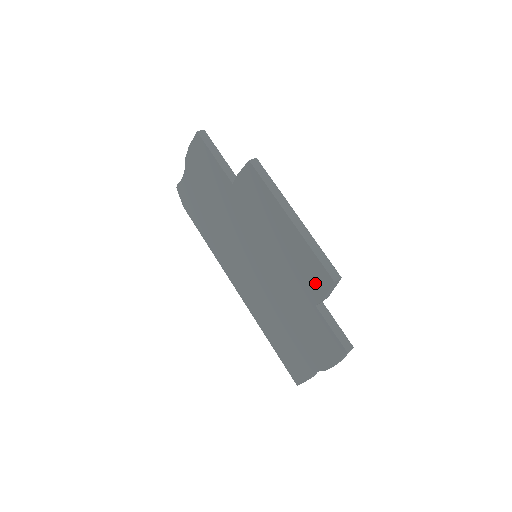
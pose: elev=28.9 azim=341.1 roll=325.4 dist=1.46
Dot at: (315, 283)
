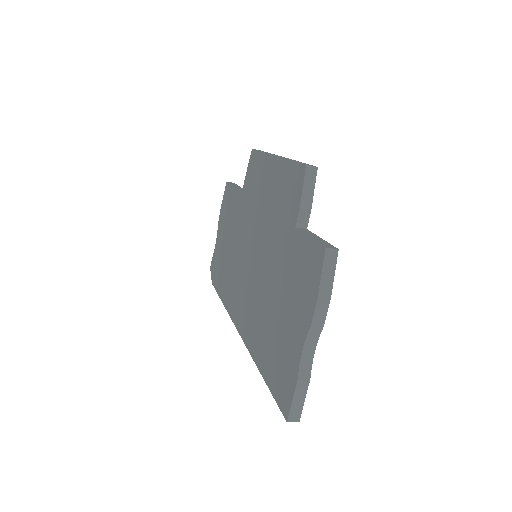
Dot at: (293, 196)
